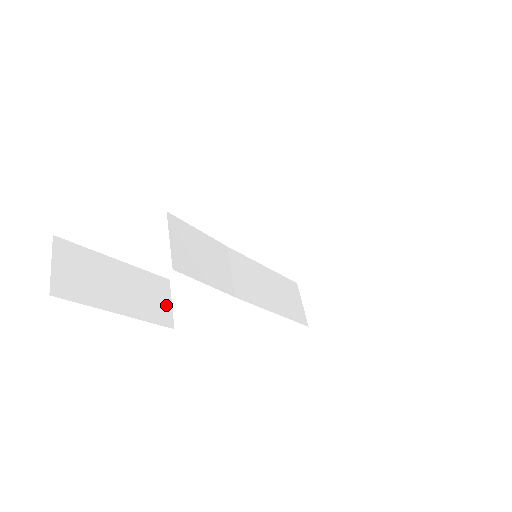
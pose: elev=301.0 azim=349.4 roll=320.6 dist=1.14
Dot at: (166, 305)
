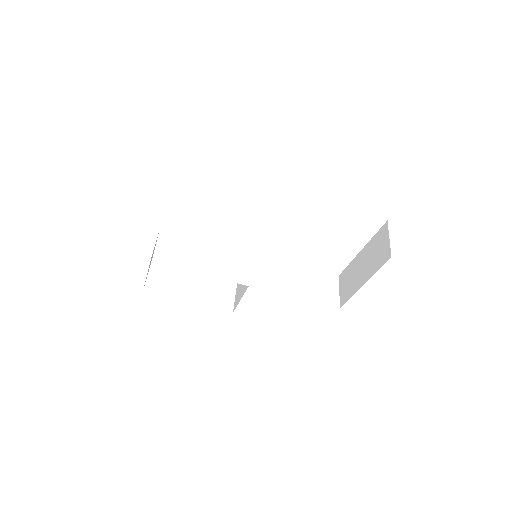
Dot at: (230, 297)
